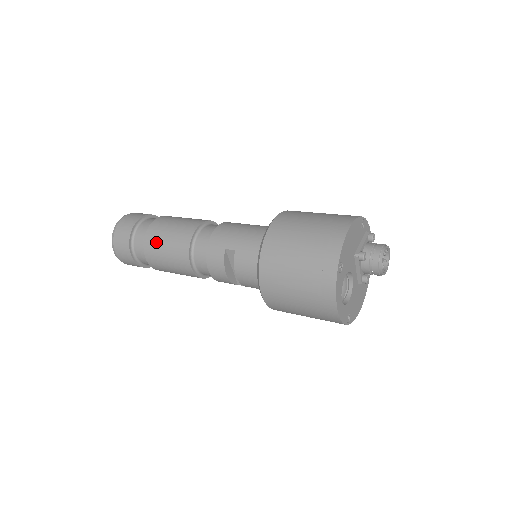
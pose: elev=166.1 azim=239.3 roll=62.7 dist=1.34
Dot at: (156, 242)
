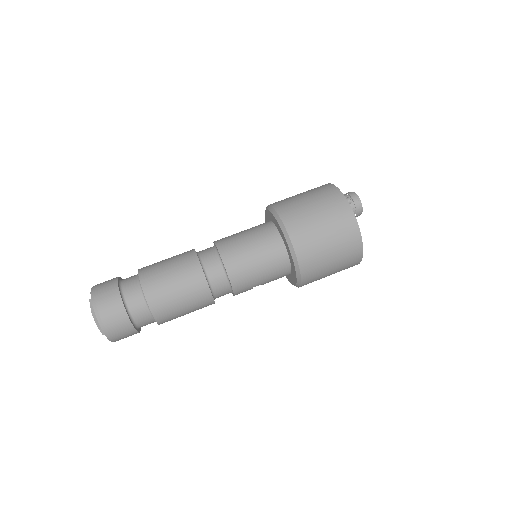
Dot at: occluded
